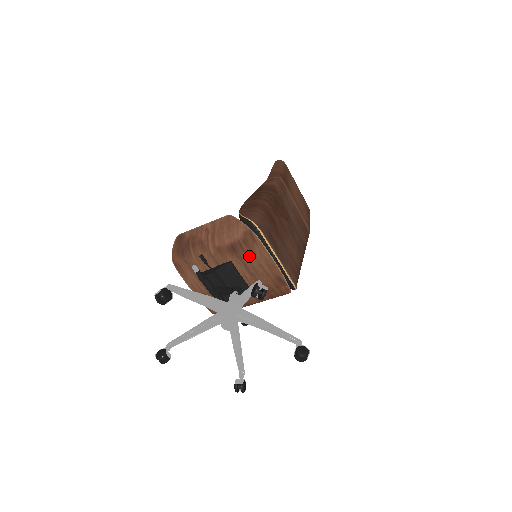
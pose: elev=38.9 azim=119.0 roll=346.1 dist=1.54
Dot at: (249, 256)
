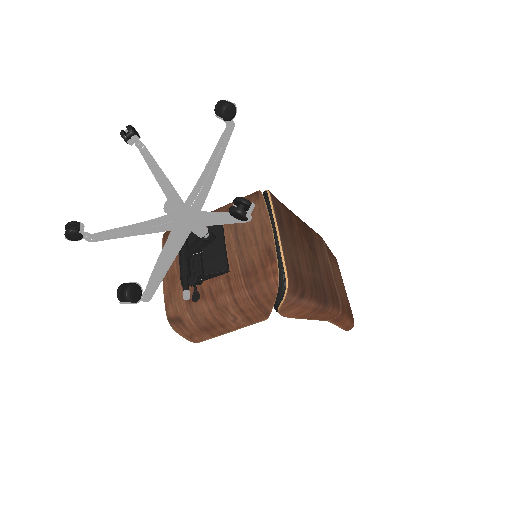
Dot at: occluded
